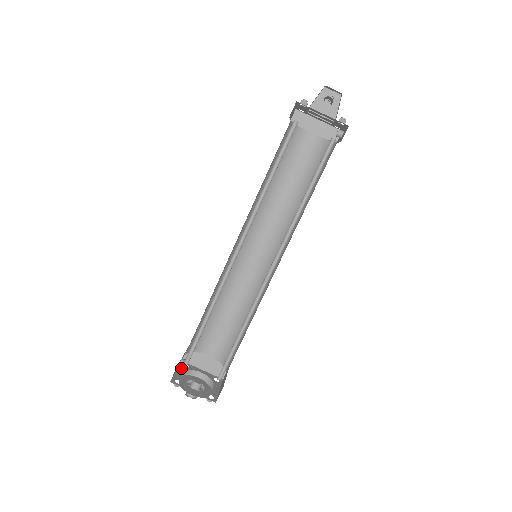
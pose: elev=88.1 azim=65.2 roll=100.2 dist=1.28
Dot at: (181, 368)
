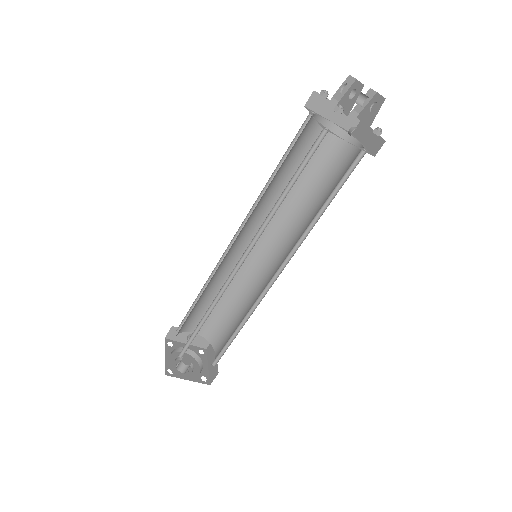
Dot at: (194, 347)
